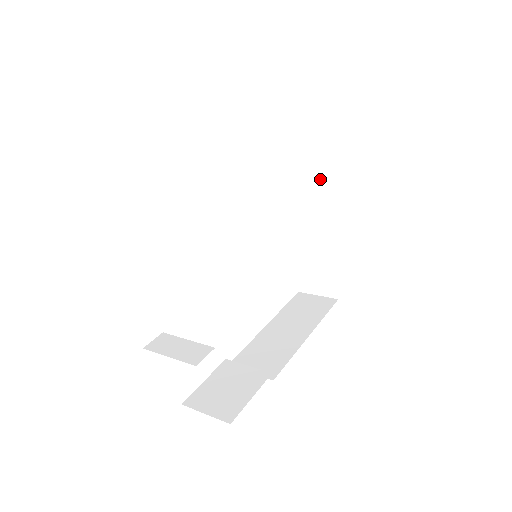
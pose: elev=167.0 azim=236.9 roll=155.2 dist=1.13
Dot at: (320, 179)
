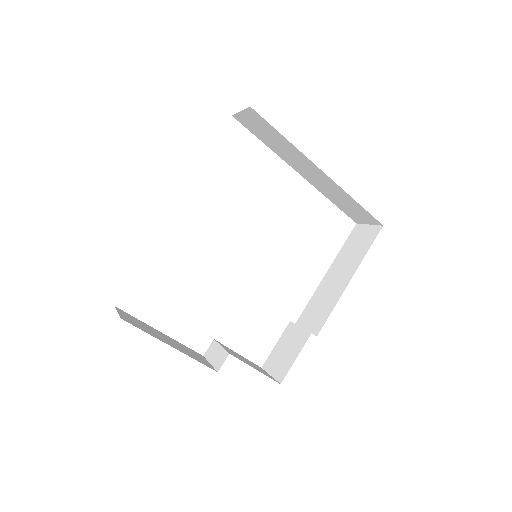
Dot at: (291, 149)
